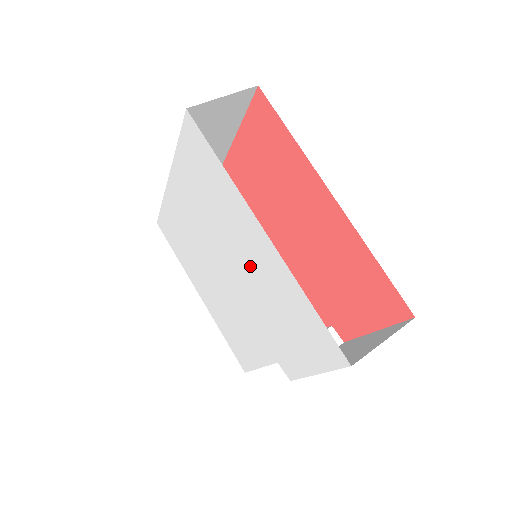
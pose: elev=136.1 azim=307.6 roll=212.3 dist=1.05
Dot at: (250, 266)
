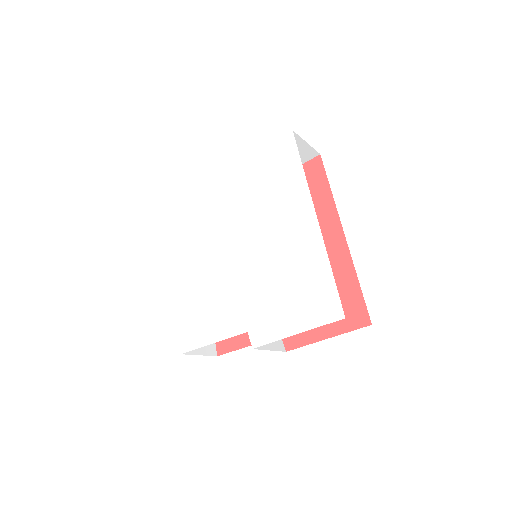
Dot at: (277, 243)
